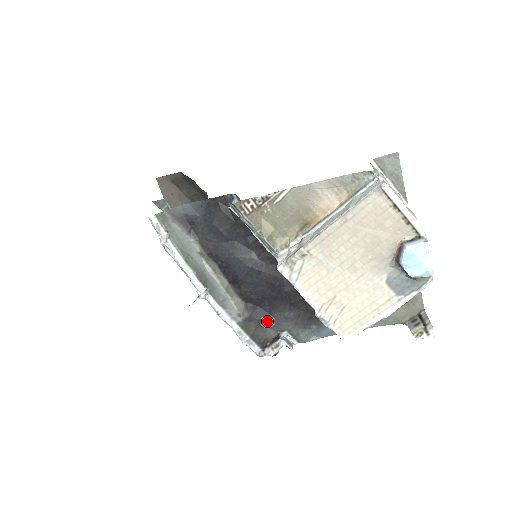
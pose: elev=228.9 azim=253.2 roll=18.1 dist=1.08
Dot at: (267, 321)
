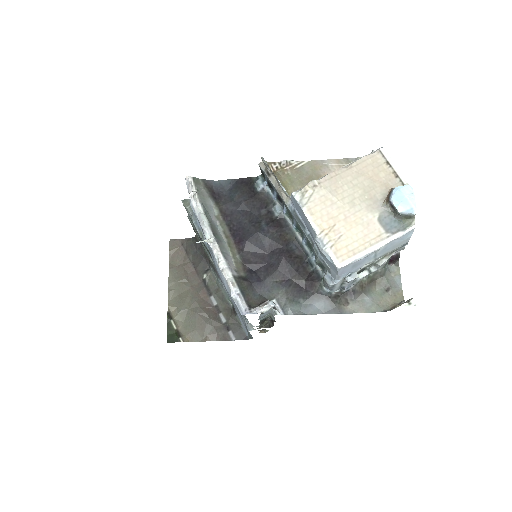
Dot at: (259, 286)
